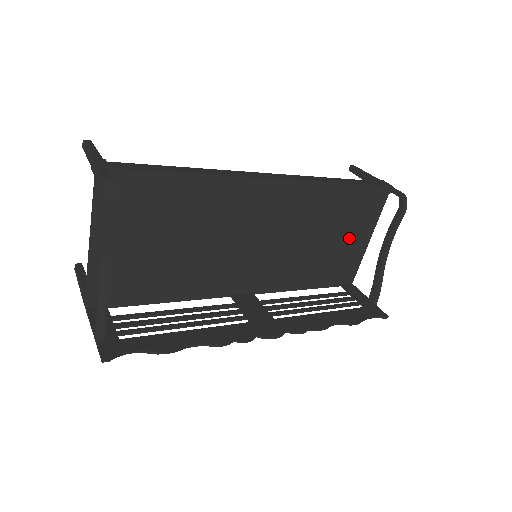
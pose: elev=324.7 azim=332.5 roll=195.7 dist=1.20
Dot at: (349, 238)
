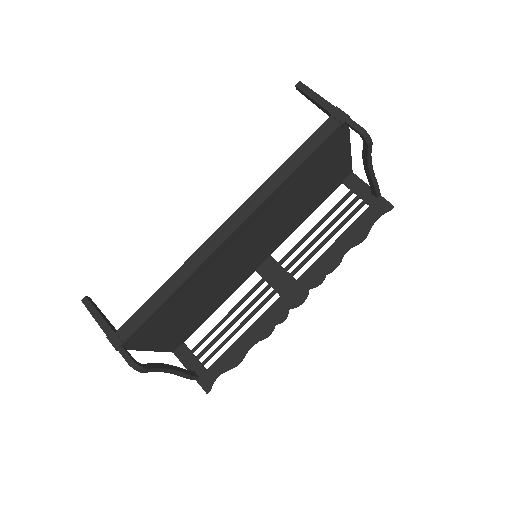
Dot at: (328, 170)
